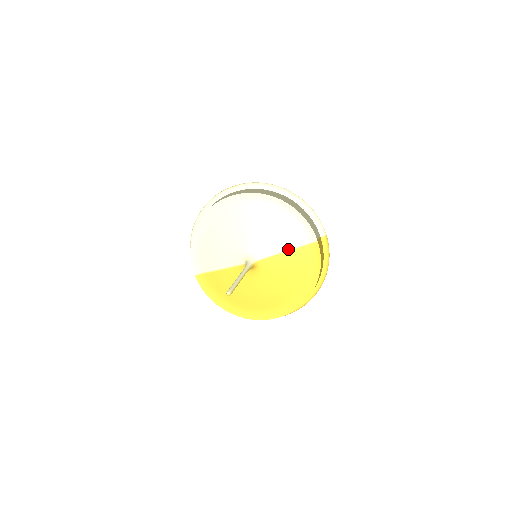
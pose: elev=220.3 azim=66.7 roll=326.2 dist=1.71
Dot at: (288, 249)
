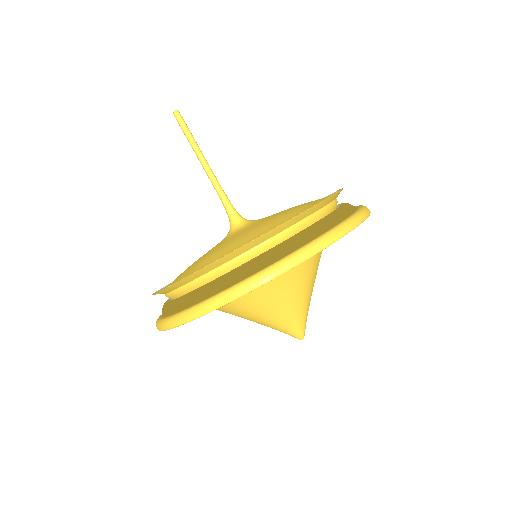
Dot at: occluded
